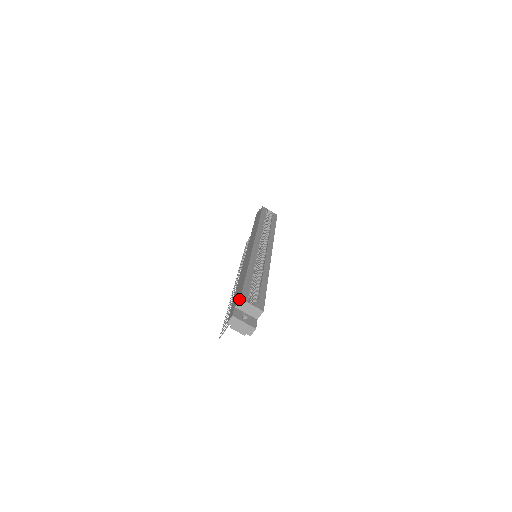
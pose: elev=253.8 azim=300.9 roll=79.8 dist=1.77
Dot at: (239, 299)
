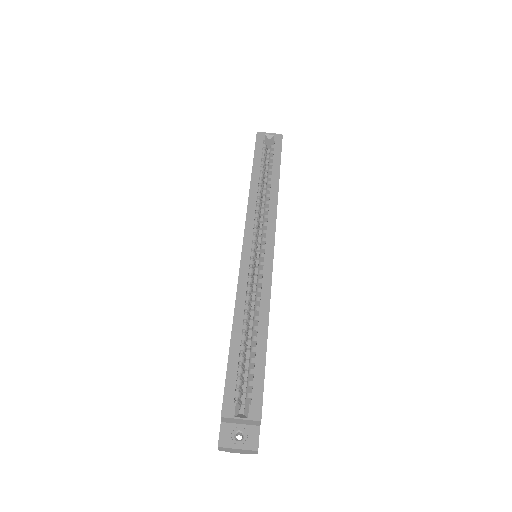
Dot at: occluded
